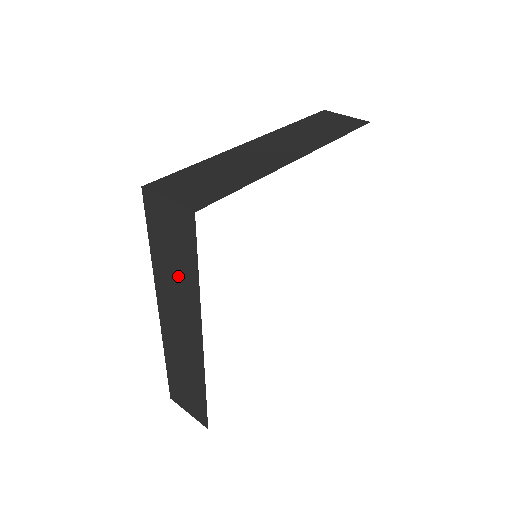
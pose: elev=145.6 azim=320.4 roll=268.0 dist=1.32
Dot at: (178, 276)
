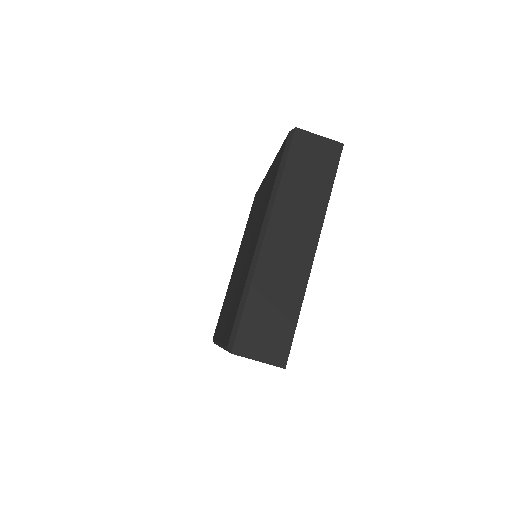
Dot at: (308, 193)
